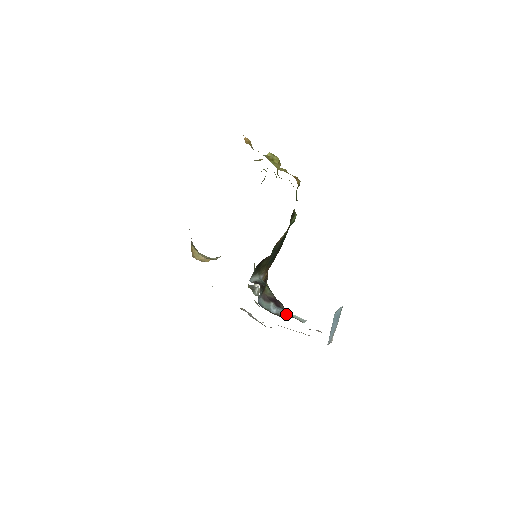
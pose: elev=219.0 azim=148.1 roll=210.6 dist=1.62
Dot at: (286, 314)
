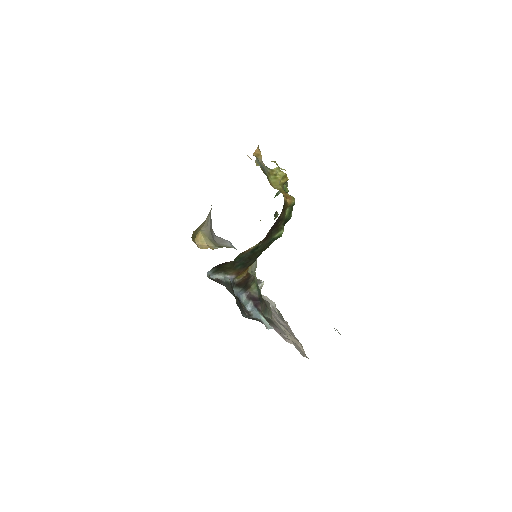
Dot at: (257, 315)
